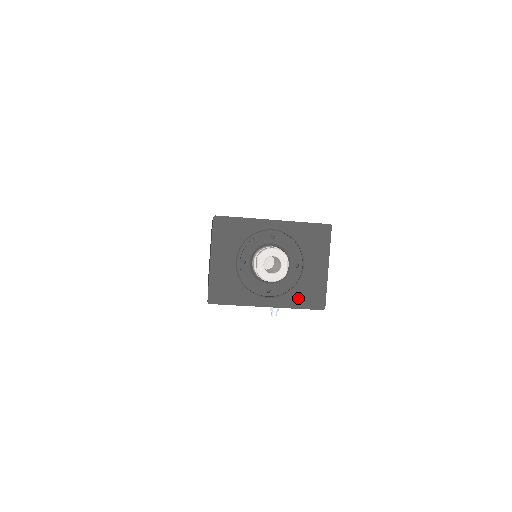
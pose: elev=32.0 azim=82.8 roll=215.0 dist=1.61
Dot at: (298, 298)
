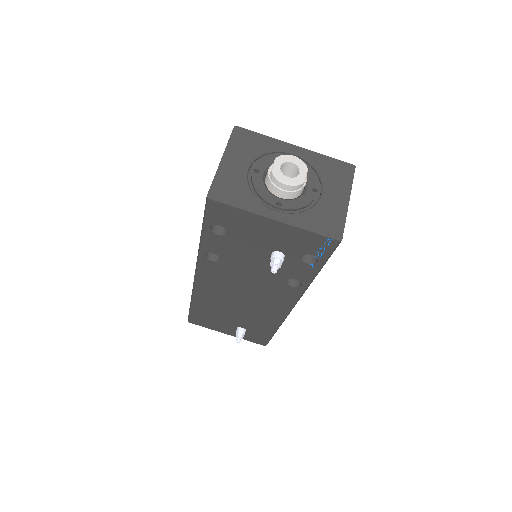
Dot at: (312, 221)
